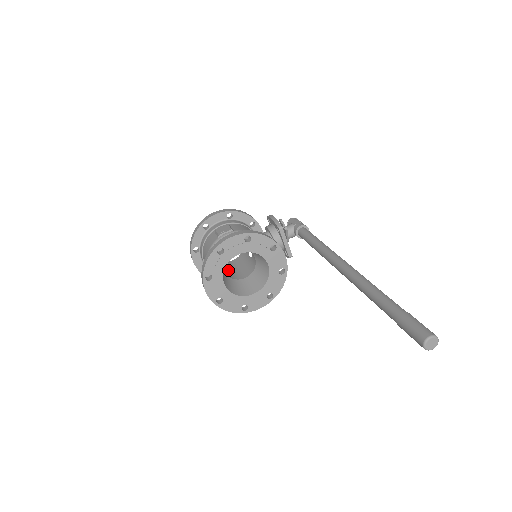
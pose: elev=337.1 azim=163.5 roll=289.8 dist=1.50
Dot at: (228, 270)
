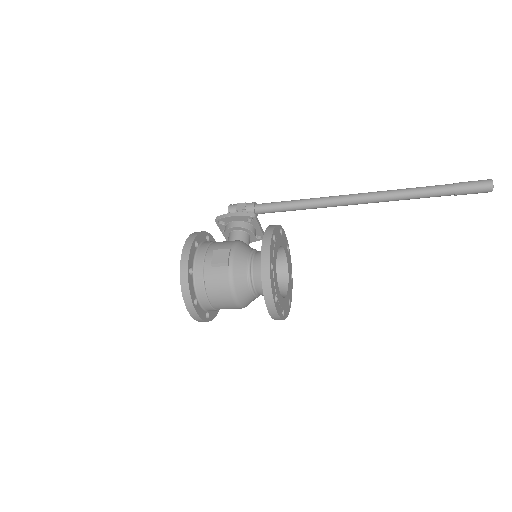
Dot at: occluded
